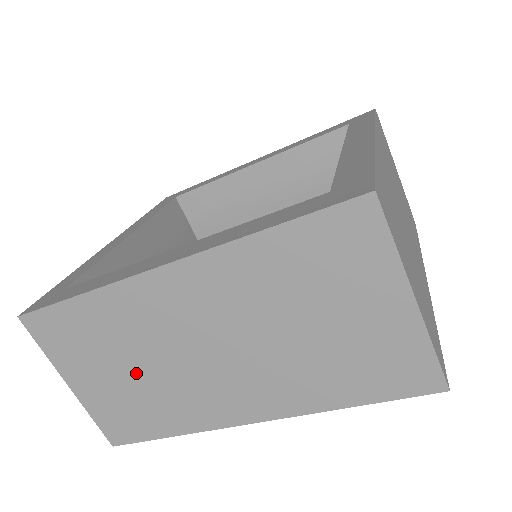
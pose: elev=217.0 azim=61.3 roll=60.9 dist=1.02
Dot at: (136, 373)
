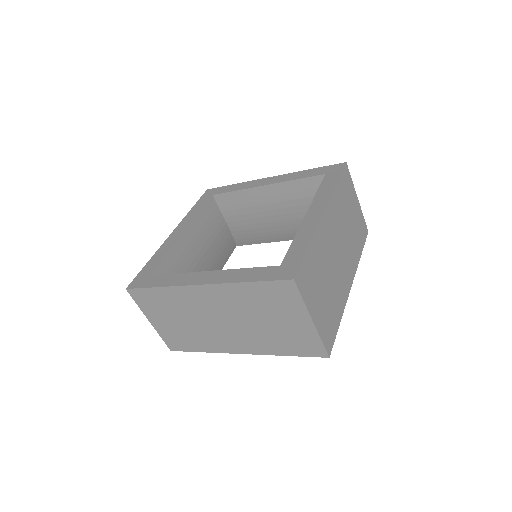
Dot at: (184, 323)
